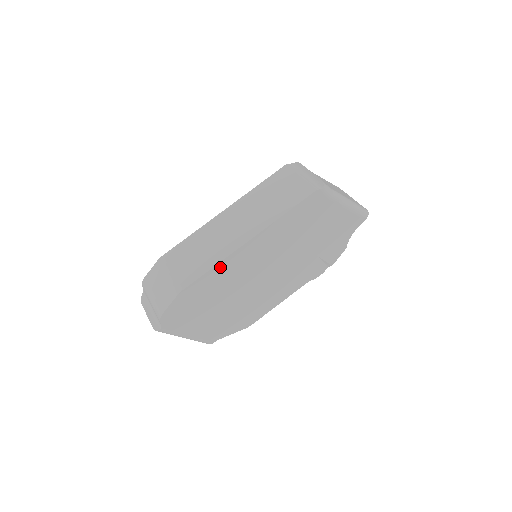
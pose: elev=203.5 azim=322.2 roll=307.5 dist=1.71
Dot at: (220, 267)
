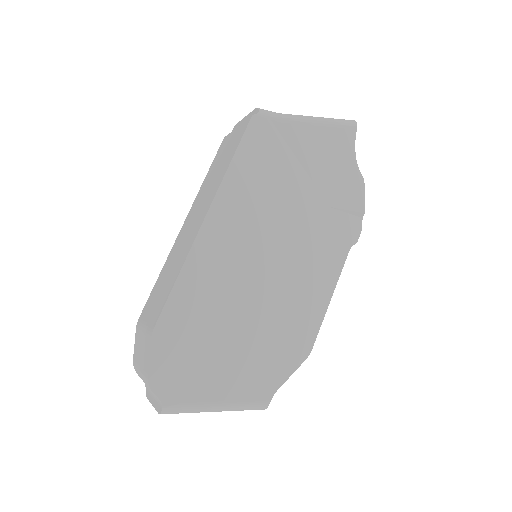
Dot at: (189, 272)
